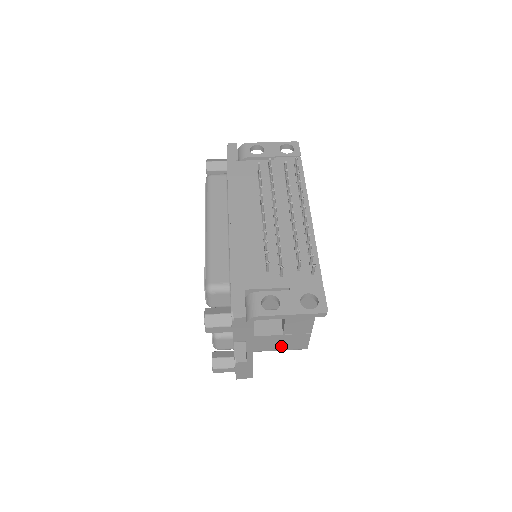
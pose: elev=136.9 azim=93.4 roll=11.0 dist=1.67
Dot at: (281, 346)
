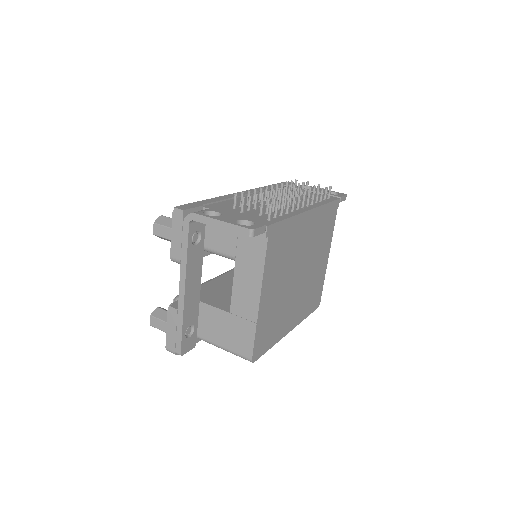
Dot at: (227, 339)
